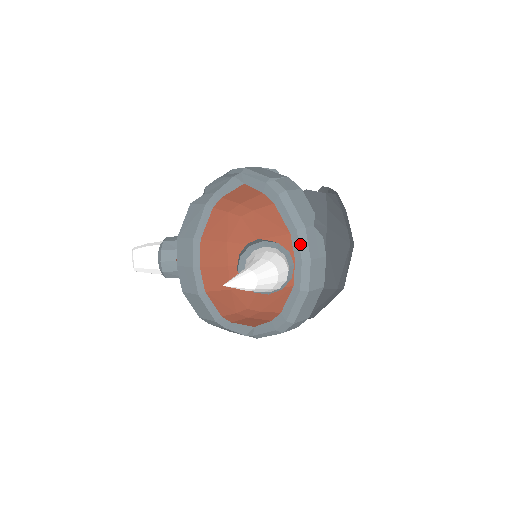
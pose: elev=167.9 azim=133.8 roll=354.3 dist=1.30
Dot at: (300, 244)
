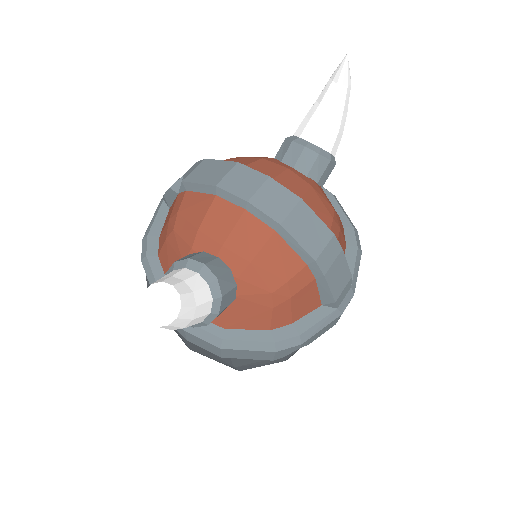
Dot at: occluded
